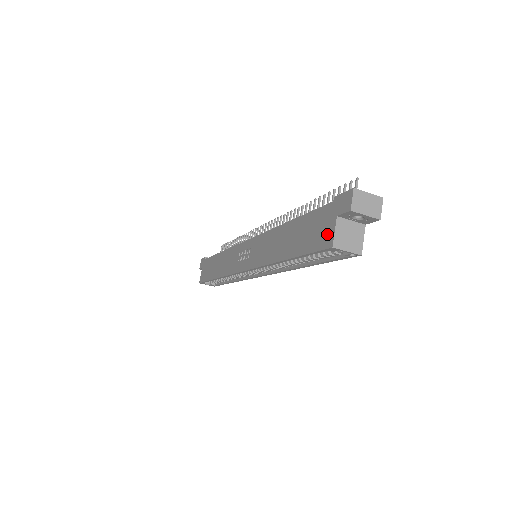
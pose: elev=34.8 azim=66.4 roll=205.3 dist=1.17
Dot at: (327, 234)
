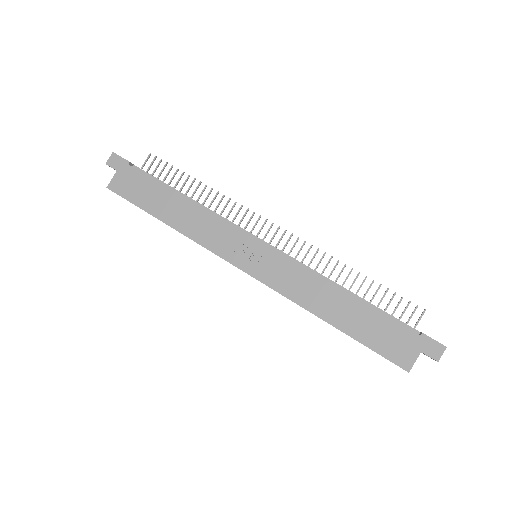
Dot at: (406, 357)
